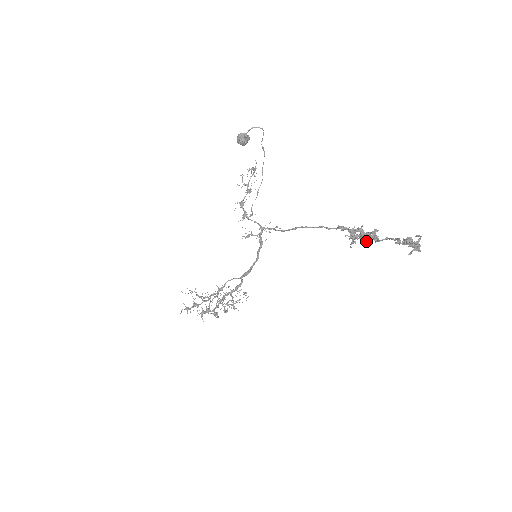
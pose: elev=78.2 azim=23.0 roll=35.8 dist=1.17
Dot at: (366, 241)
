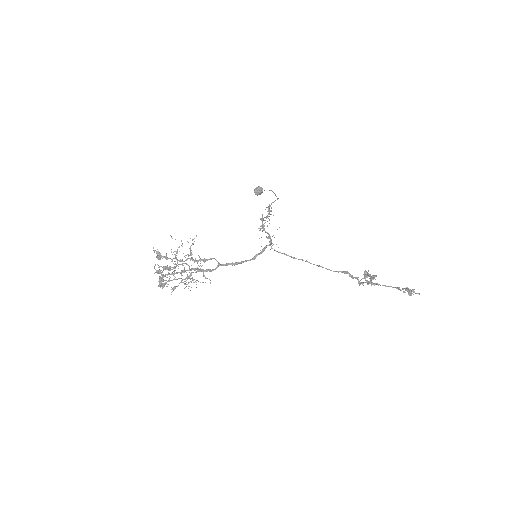
Dot at: (370, 282)
